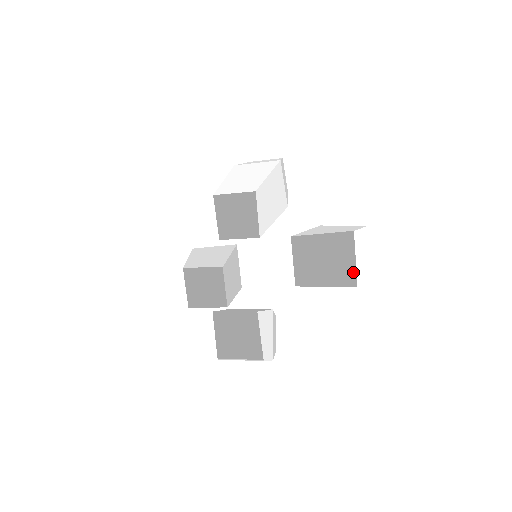
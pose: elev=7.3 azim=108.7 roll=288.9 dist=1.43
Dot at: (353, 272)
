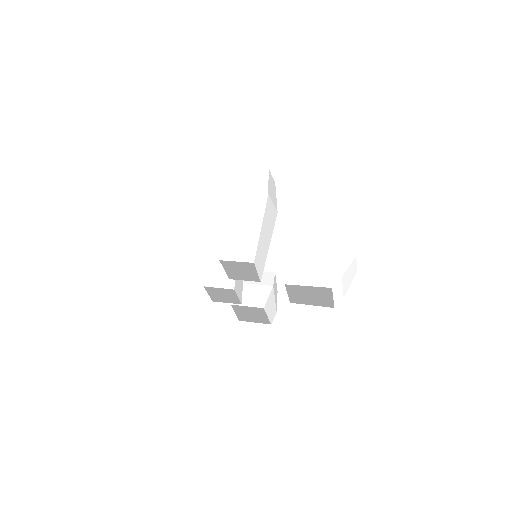
Dot at: occluded
